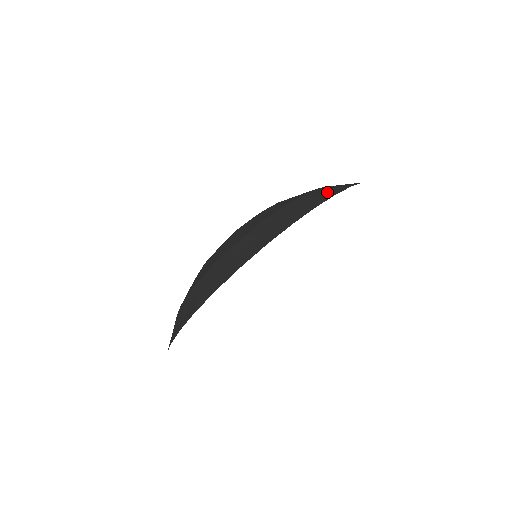
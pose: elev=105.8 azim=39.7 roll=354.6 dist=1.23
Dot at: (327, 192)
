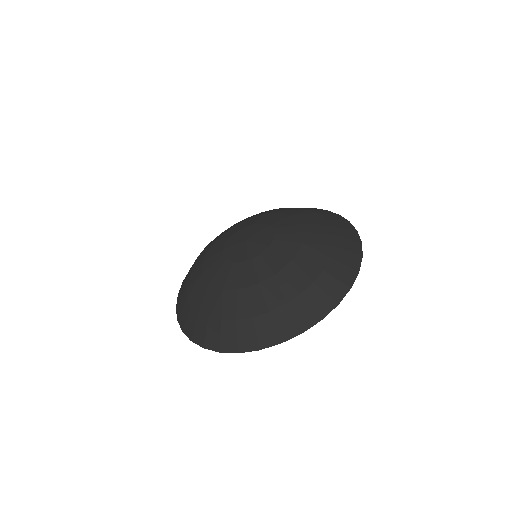
Dot at: (301, 319)
